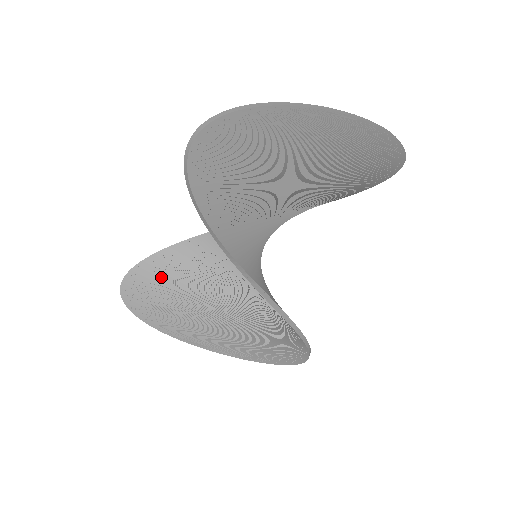
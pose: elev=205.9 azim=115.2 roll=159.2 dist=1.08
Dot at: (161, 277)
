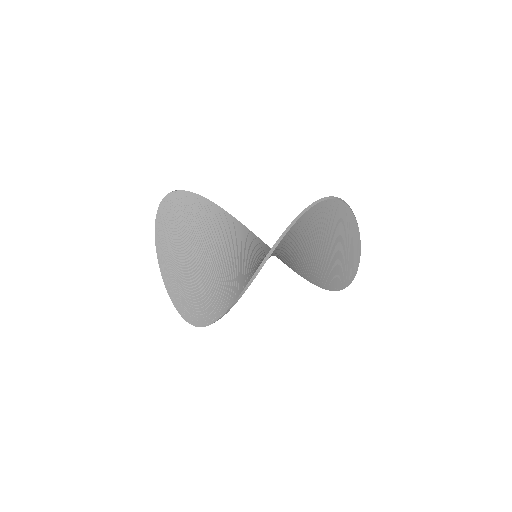
Dot at: (197, 212)
